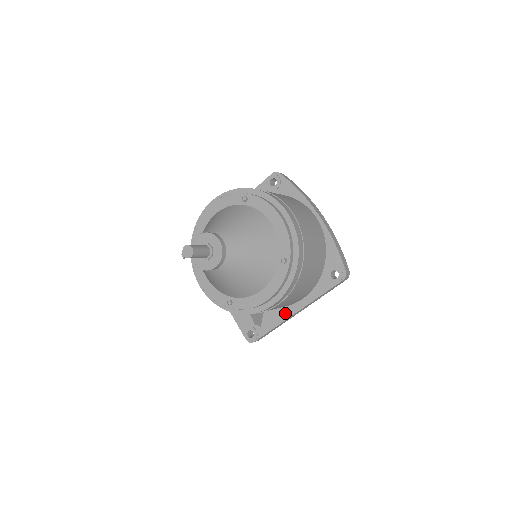
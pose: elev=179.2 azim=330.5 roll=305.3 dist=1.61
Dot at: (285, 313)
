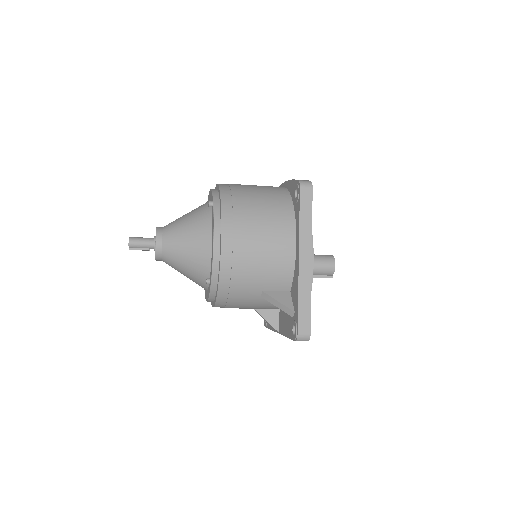
Dot at: (296, 273)
